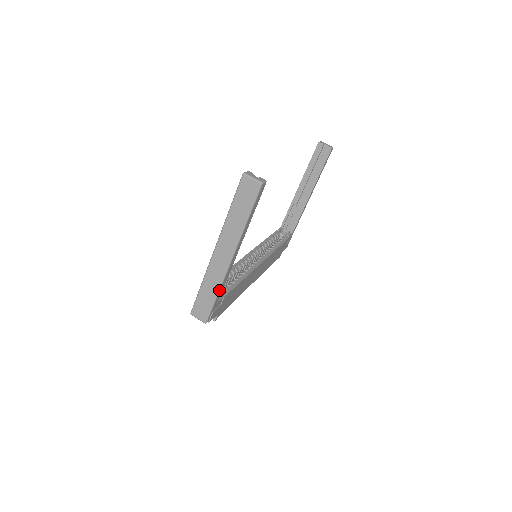
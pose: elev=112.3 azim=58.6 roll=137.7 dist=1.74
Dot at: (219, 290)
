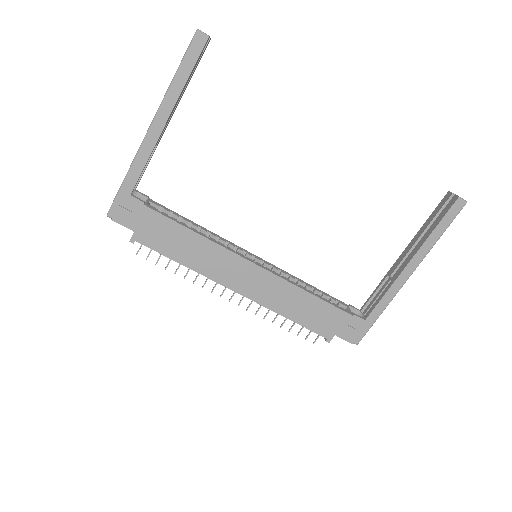
Dot at: (129, 170)
